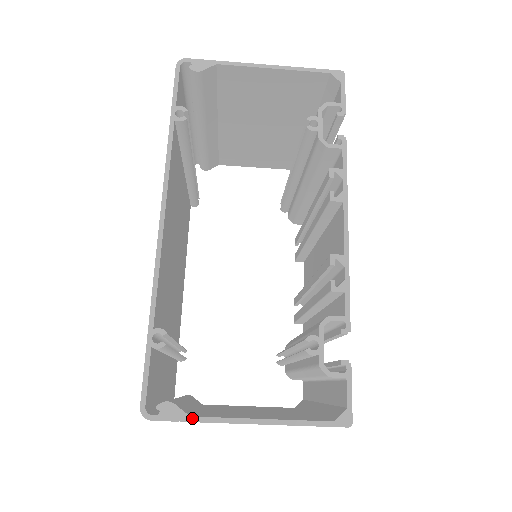
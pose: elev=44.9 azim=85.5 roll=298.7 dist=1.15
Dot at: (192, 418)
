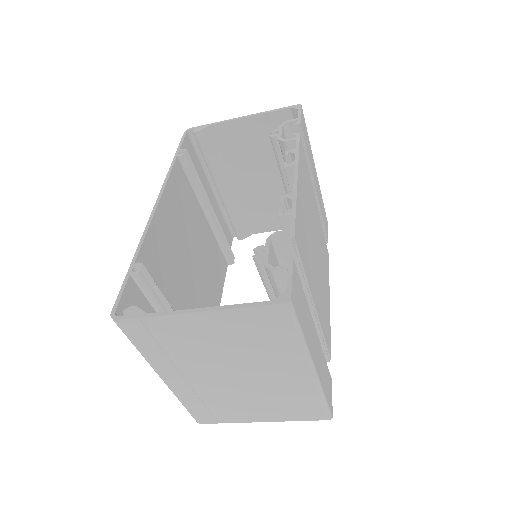
Dot at: (149, 314)
